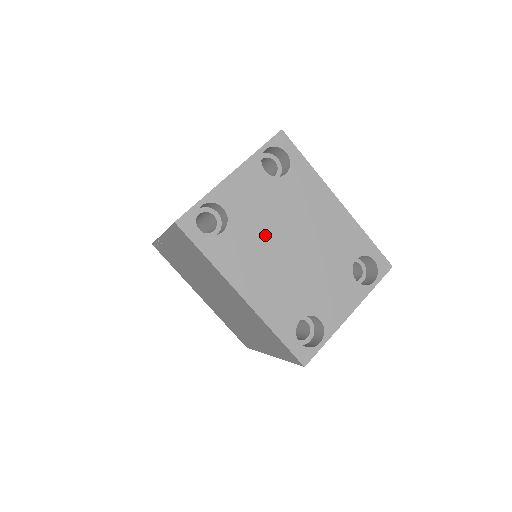
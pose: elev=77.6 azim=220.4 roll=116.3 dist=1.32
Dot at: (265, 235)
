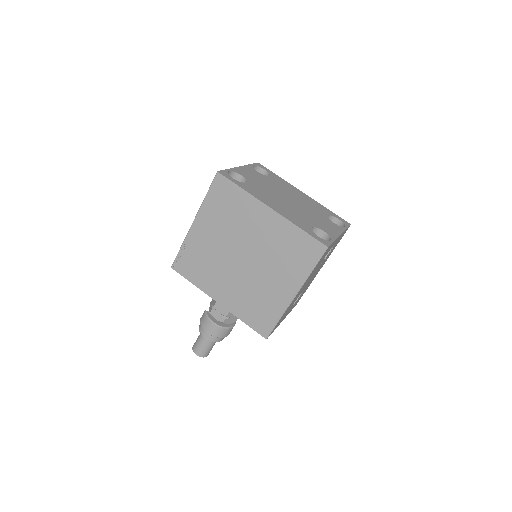
Dot at: (270, 191)
